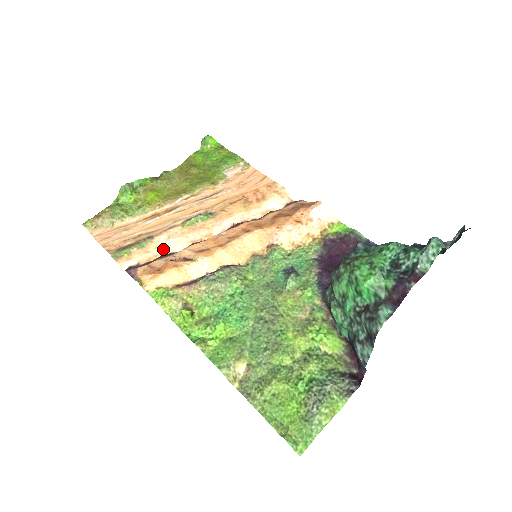
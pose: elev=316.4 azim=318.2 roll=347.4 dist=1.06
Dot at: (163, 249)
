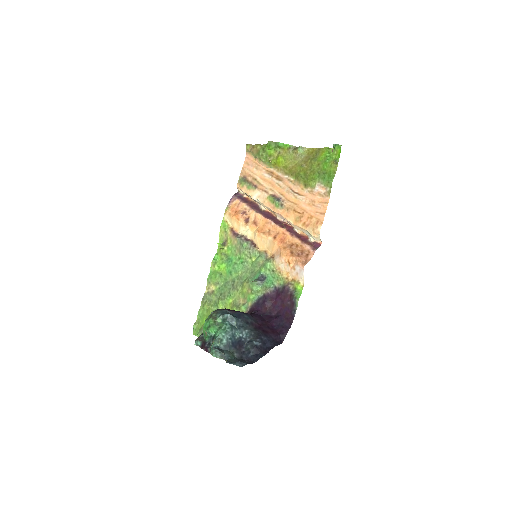
Dot at: (254, 199)
